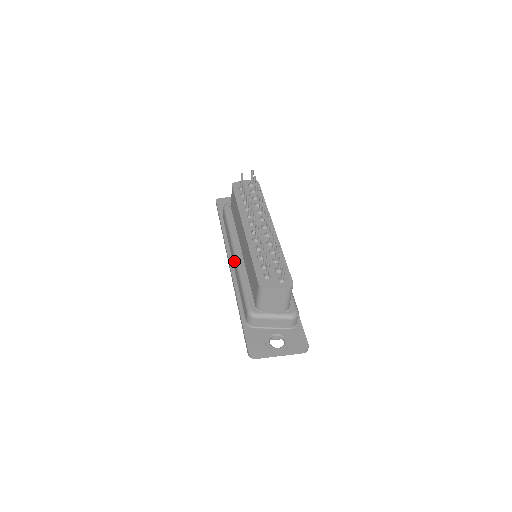
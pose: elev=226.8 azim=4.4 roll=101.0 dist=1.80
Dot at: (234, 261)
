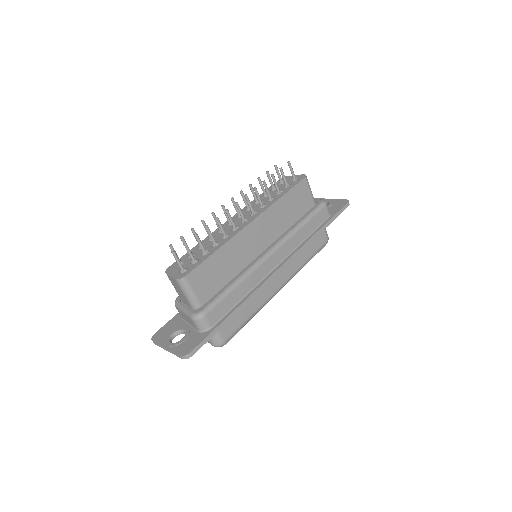
Dot at: occluded
